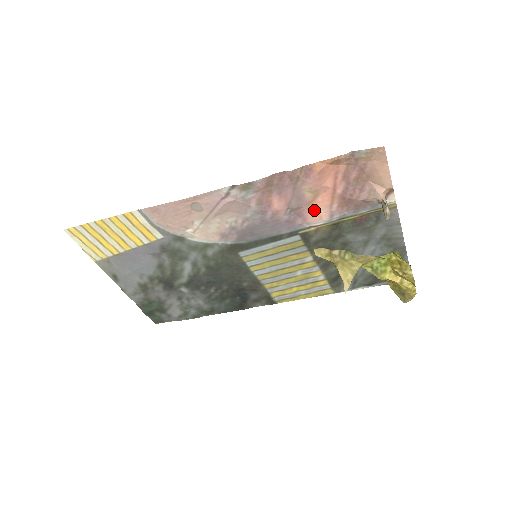
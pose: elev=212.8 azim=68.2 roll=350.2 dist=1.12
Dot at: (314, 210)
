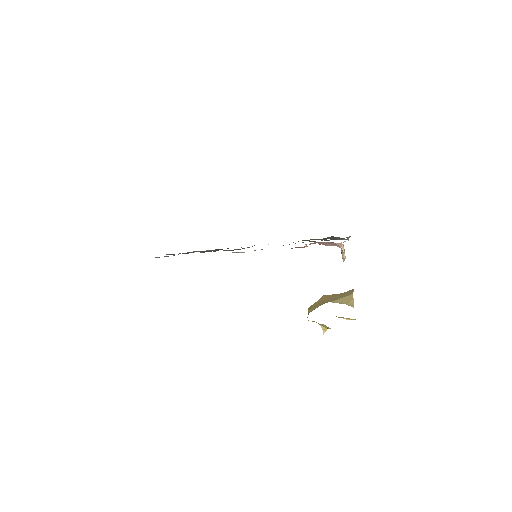
Dot at: occluded
